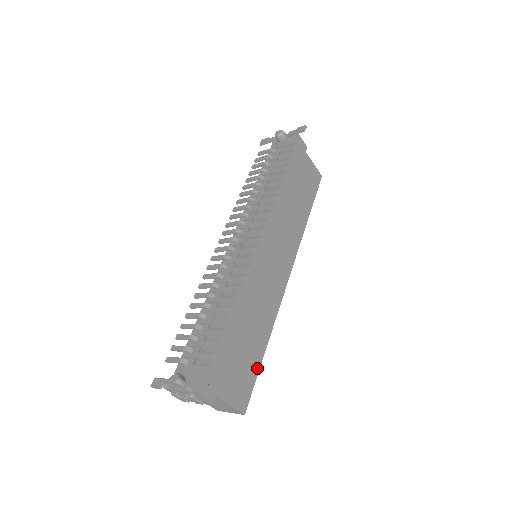
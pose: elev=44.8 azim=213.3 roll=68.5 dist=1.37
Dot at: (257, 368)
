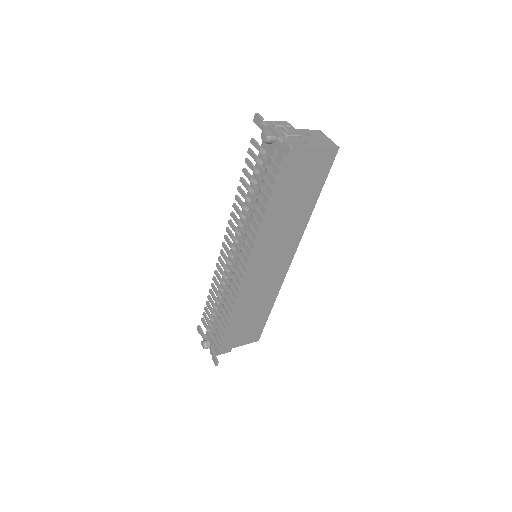
Dot at: (265, 321)
